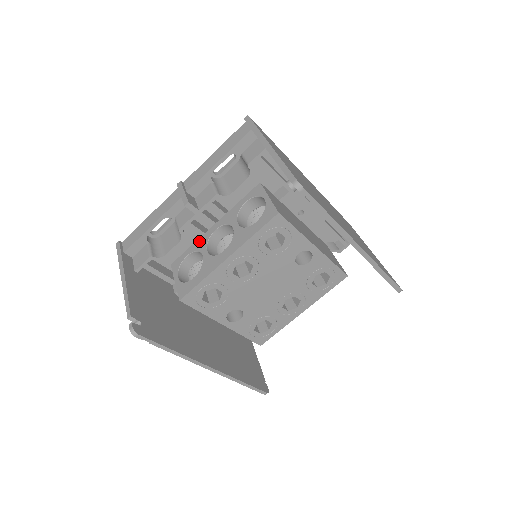
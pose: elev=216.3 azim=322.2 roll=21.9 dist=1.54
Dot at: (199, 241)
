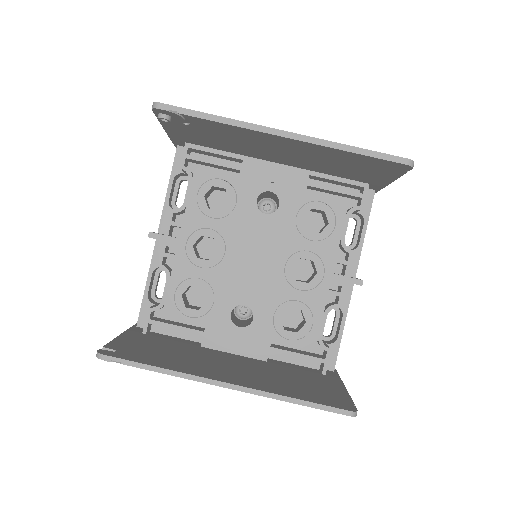
Dot at: occluded
